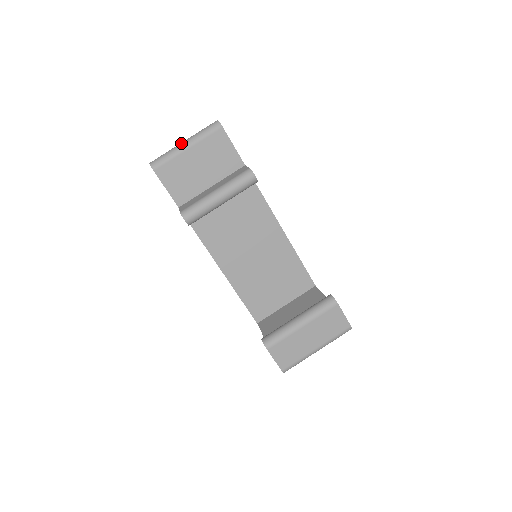
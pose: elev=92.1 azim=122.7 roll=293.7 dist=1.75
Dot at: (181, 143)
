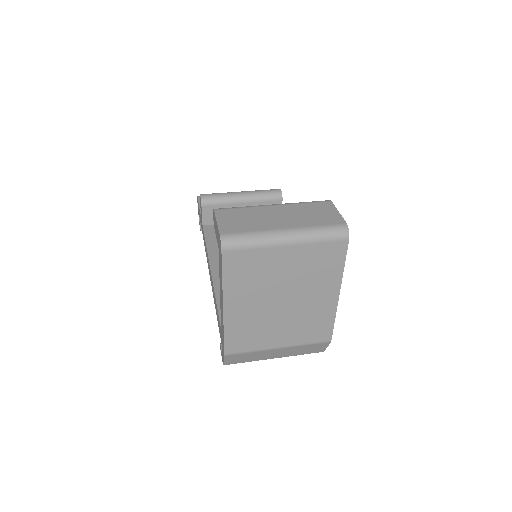
Dot at: occluded
